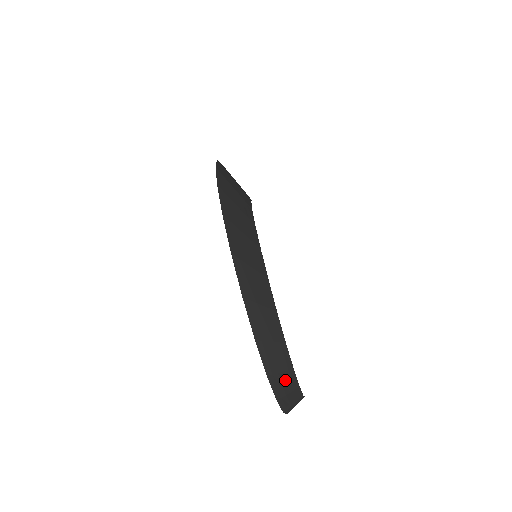
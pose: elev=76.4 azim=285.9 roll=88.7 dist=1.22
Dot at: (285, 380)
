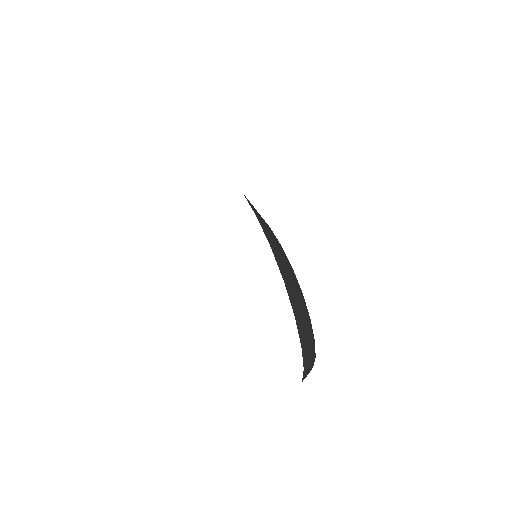
Dot at: (310, 351)
